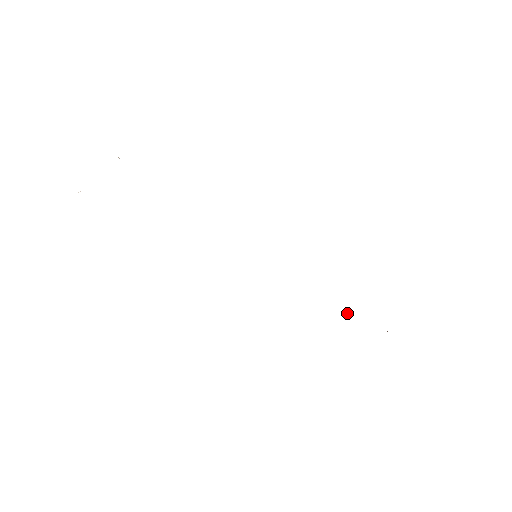
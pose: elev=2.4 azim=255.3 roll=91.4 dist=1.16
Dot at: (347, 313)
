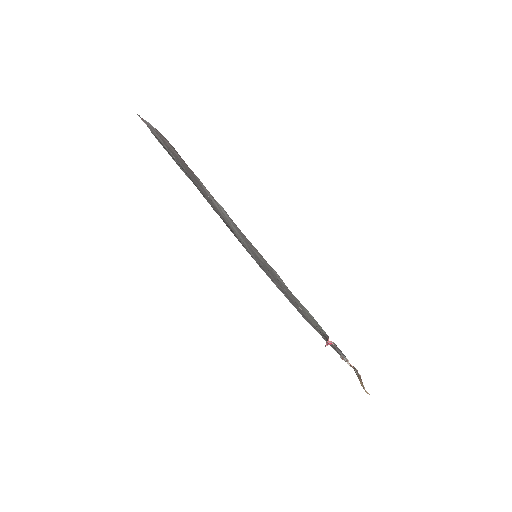
Dot at: (327, 344)
